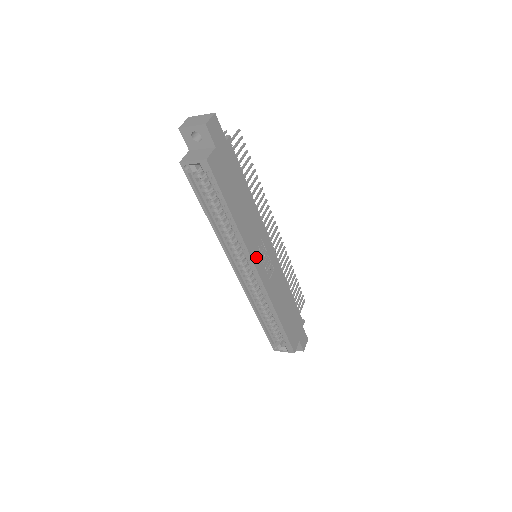
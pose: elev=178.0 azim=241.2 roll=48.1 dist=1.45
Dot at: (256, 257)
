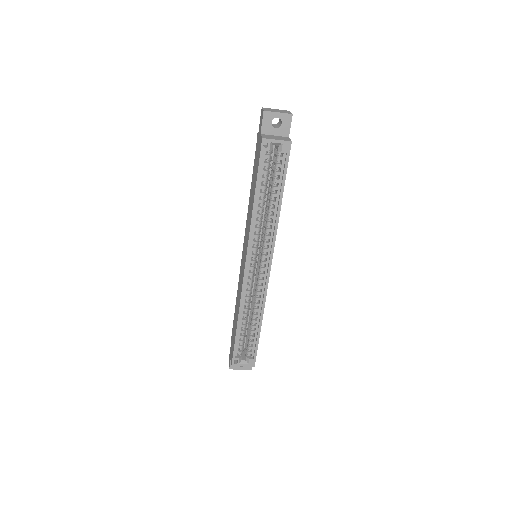
Dot at: occluded
